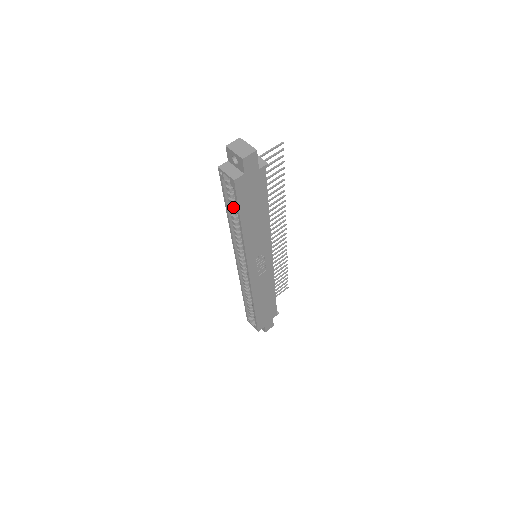
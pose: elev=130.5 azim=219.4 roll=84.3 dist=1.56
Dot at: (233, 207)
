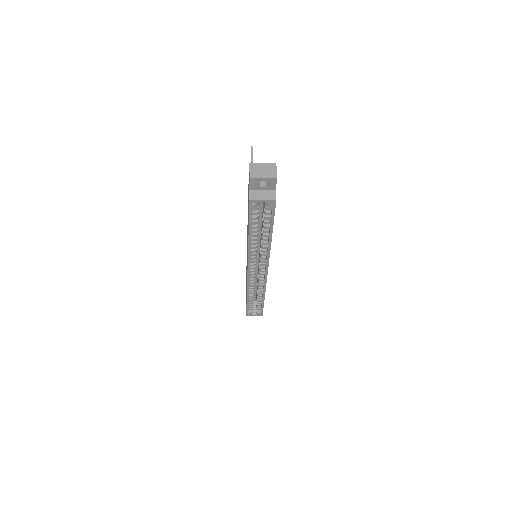
Dot at: (257, 226)
